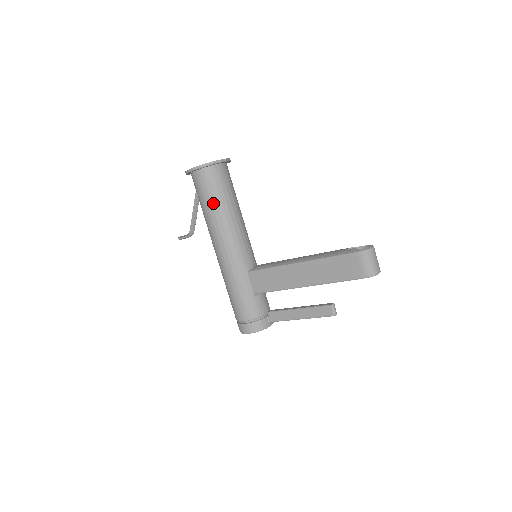
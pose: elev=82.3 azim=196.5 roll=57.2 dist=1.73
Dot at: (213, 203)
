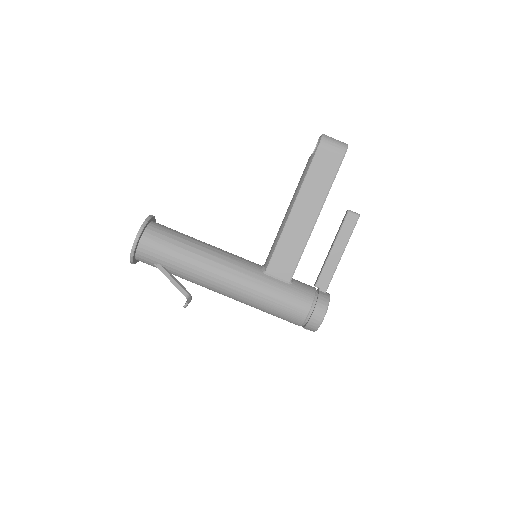
Dot at: (179, 251)
